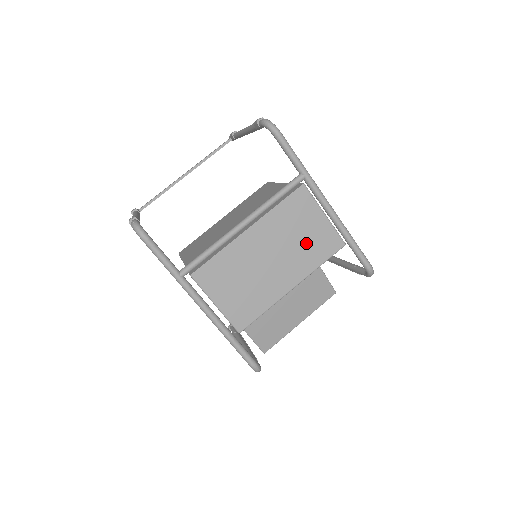
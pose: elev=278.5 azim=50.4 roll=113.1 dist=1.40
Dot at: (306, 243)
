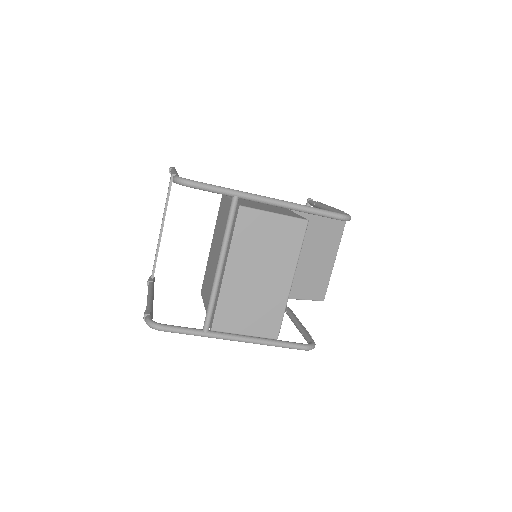
Dot at: (276, 245)
